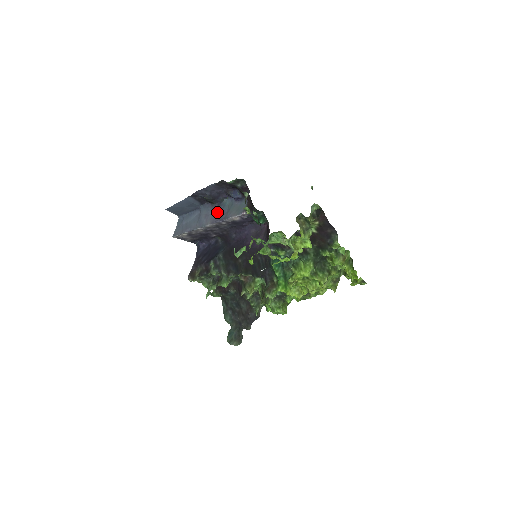
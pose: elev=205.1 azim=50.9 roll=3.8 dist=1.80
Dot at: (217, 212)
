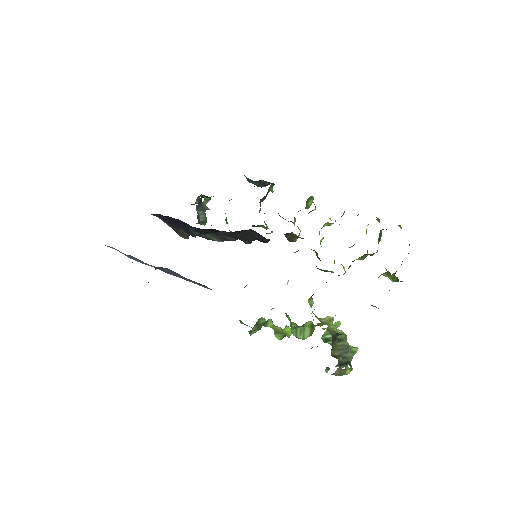
Dot at: occluded
